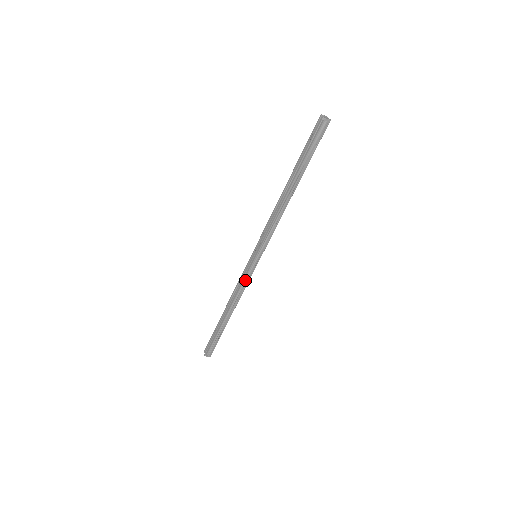
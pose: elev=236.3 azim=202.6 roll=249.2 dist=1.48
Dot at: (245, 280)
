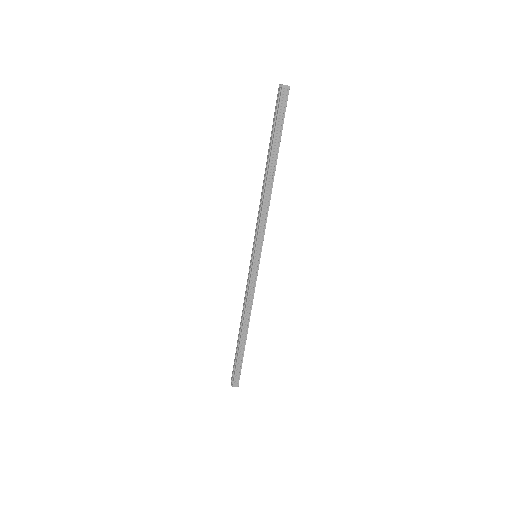
Dot at: (251, 286)
